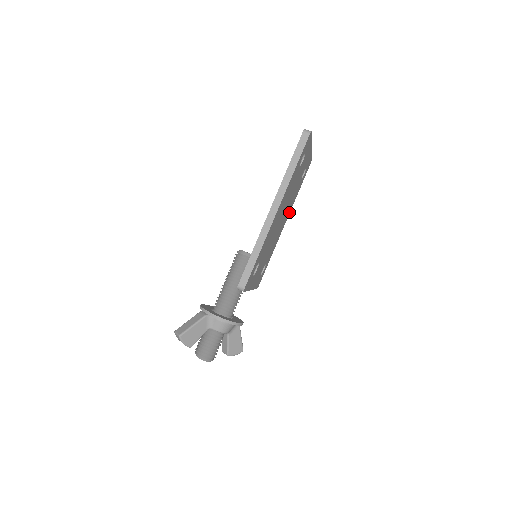
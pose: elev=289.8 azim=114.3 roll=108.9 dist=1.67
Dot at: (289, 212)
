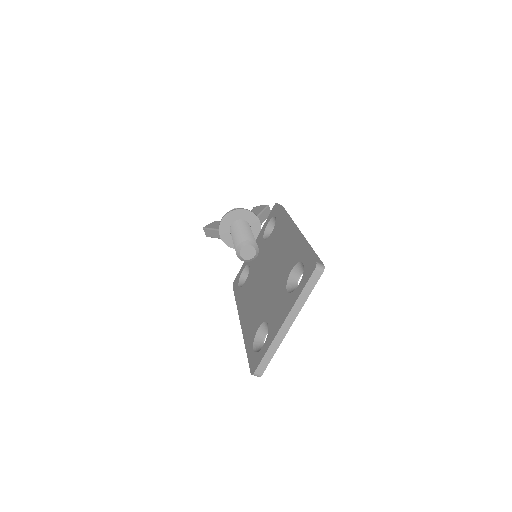
Dot at: occluded
